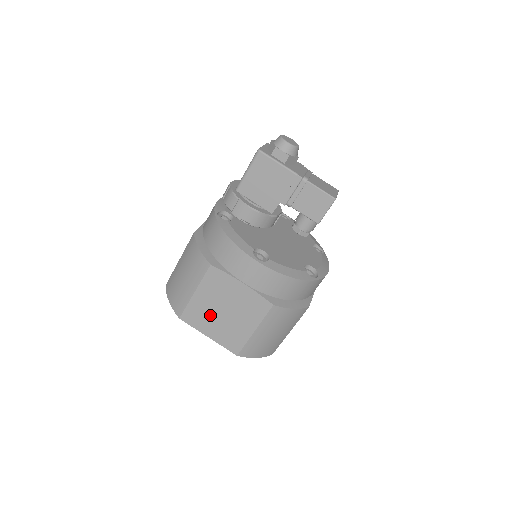
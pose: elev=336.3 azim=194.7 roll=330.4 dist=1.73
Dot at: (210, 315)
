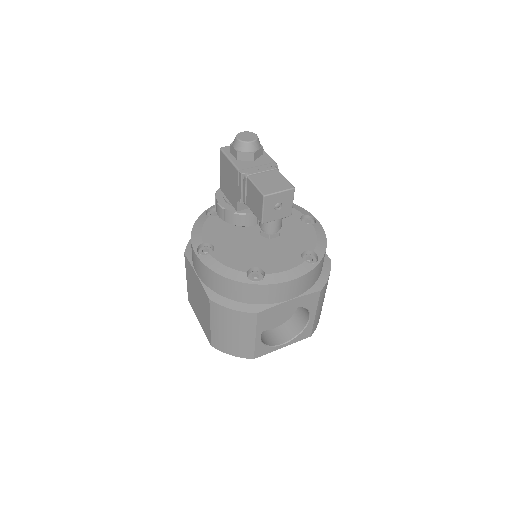
Dot at: (195, 301)
